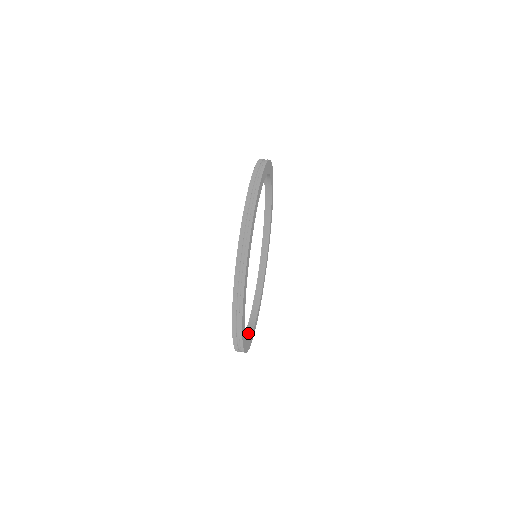
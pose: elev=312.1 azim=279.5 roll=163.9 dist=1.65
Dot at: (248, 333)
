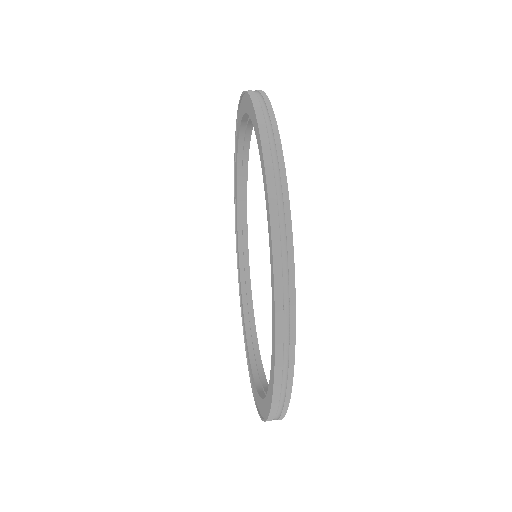
Dot at: (265, 391)
